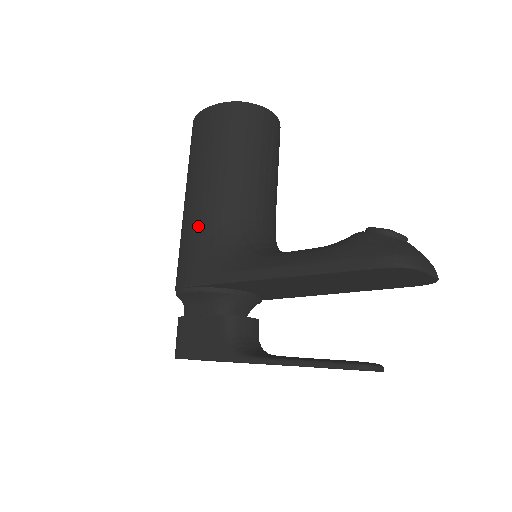
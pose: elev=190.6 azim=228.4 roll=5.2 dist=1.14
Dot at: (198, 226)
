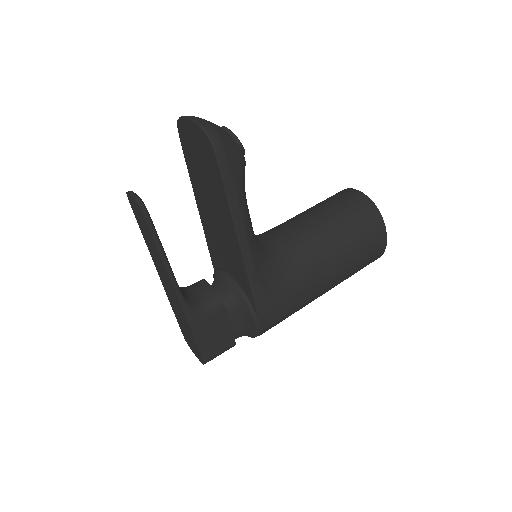
Dot at: occluded
